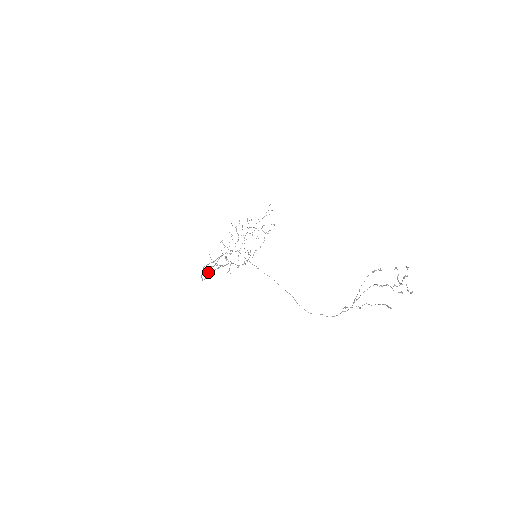
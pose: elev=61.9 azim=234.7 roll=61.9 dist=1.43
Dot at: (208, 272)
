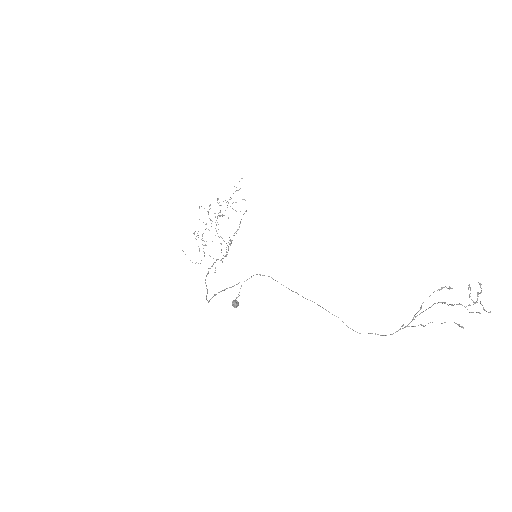
Dot at: occluded
